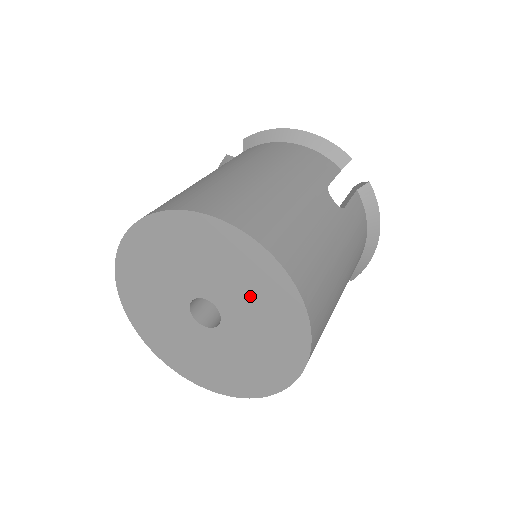
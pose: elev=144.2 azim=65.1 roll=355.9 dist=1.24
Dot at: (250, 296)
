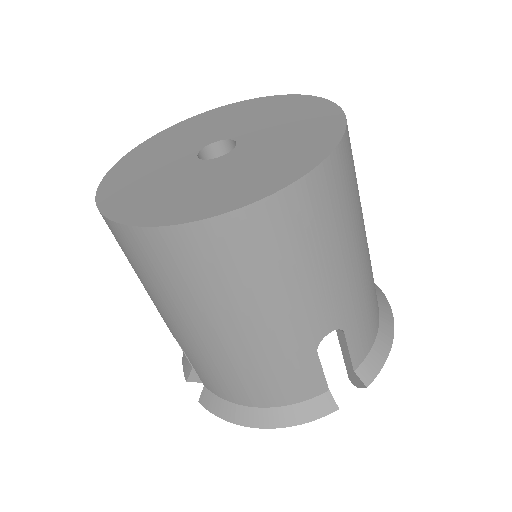
Dot at: (279, 121)
